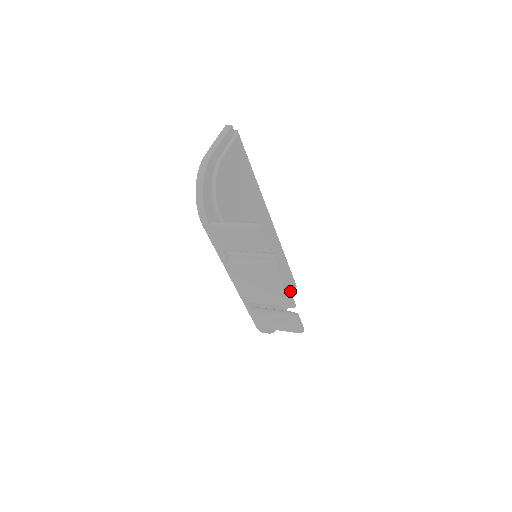
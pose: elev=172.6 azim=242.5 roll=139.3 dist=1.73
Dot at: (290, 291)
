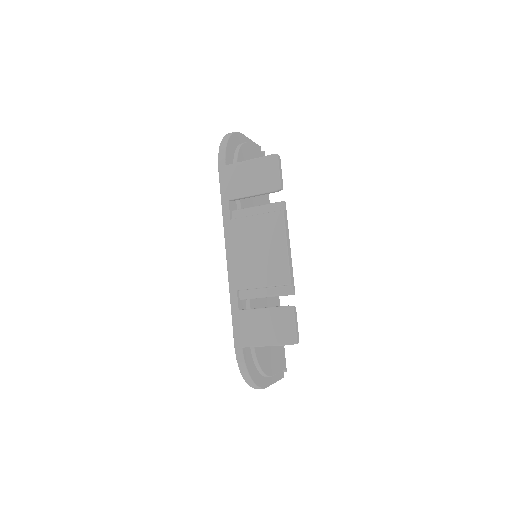
Dot at: occluded
